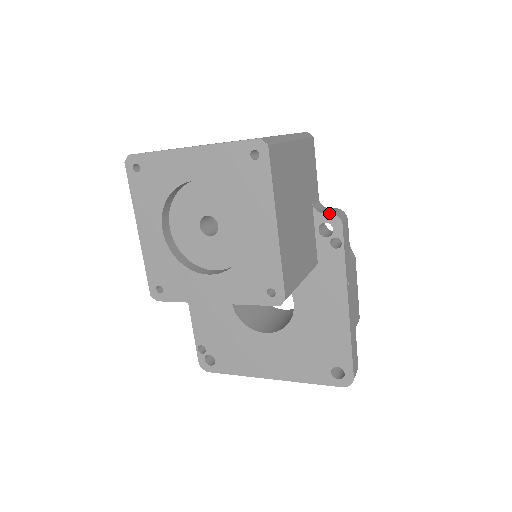
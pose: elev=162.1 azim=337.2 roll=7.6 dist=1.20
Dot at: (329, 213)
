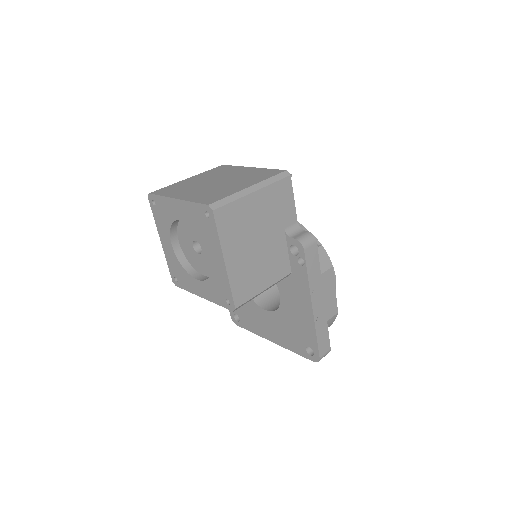
Dot at: (295, 239)
